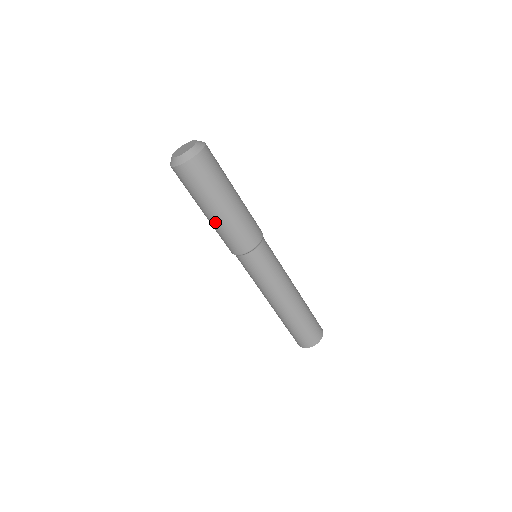
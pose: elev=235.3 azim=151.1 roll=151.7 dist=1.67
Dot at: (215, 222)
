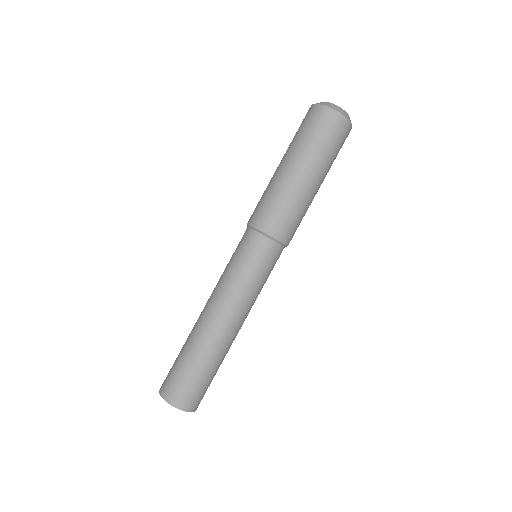
Dot at: (282, 178)
